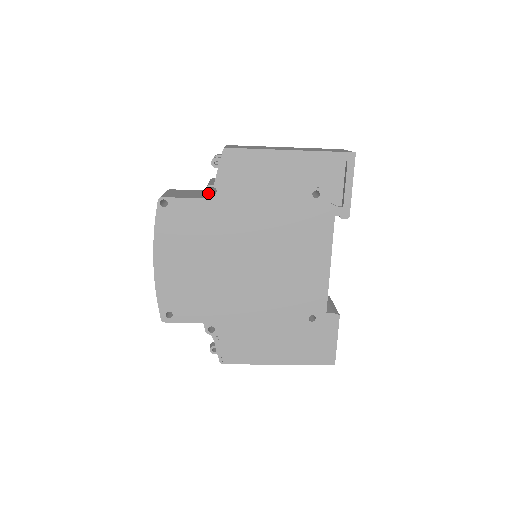
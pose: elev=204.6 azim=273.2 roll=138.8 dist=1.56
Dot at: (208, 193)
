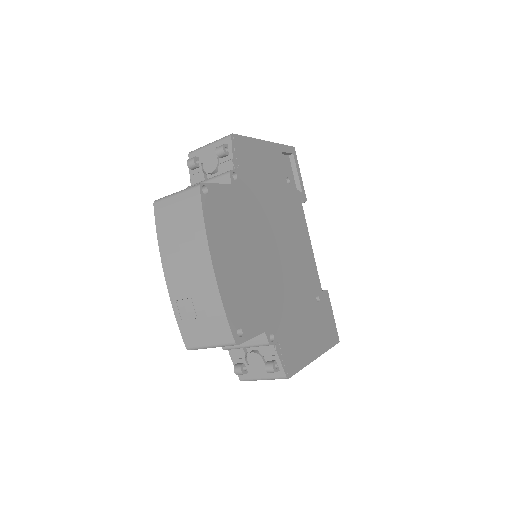
Dot at: (232, 178)
